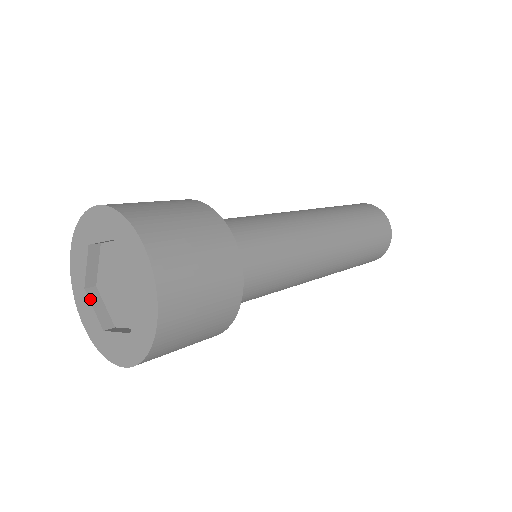
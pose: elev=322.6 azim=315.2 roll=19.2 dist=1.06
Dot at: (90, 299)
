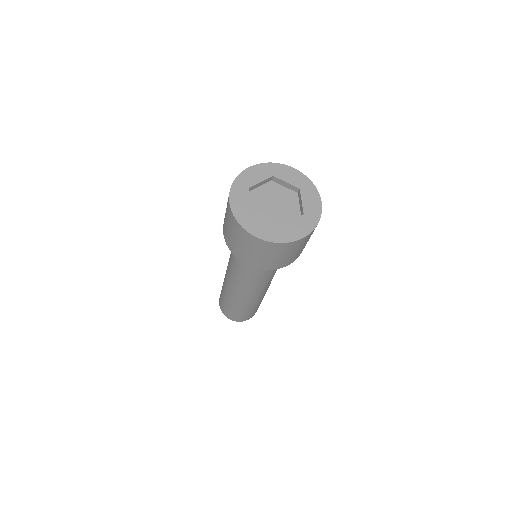
Dot at: (259, 218)
